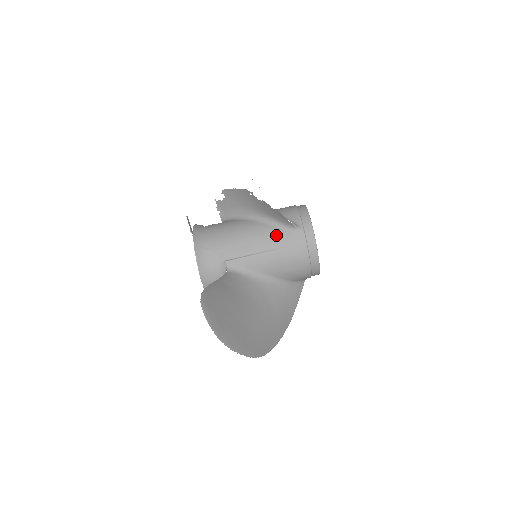
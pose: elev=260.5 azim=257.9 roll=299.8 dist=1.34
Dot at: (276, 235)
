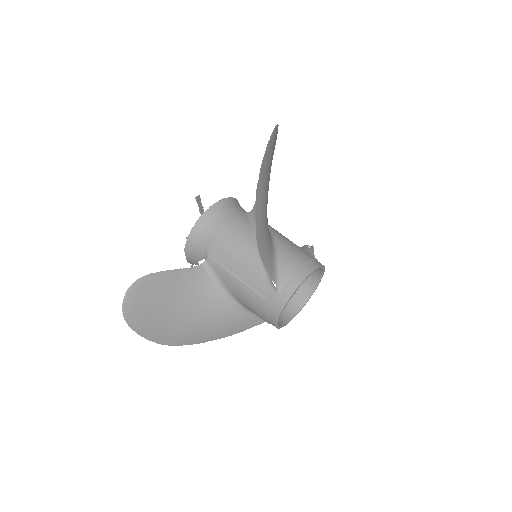
Dot at: occluded
